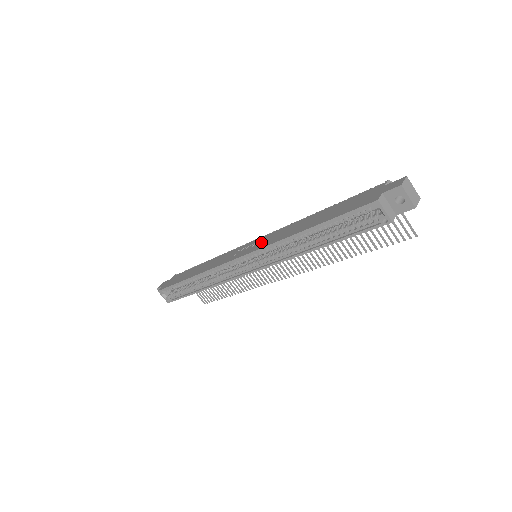
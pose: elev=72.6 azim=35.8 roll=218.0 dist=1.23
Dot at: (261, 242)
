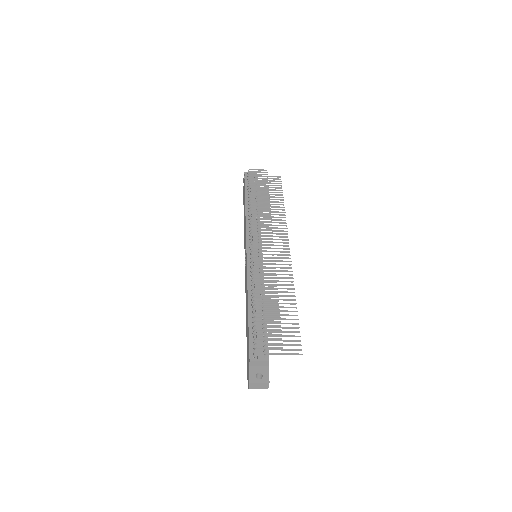
Dot at: occluded
